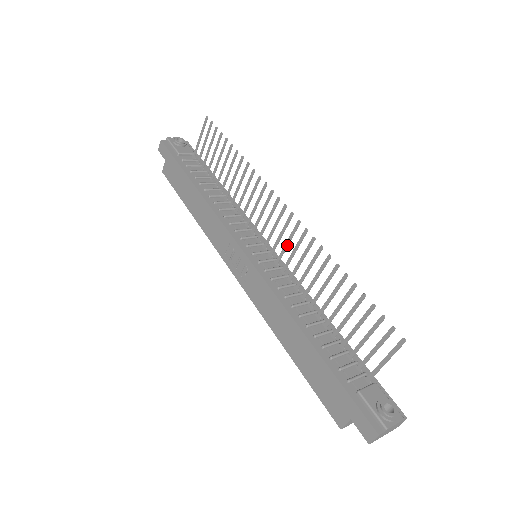
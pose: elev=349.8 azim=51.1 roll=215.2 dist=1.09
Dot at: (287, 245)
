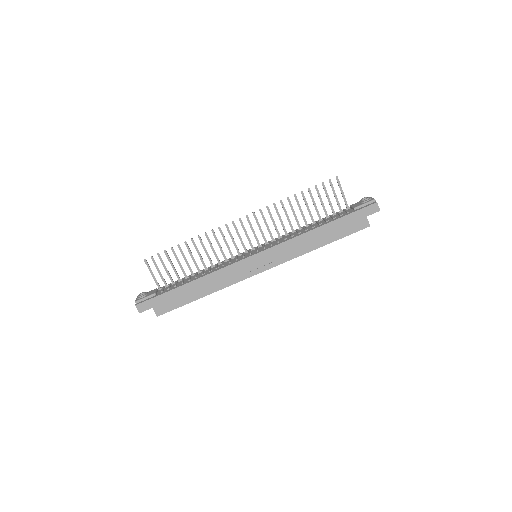
Dot at: (261, 229)
